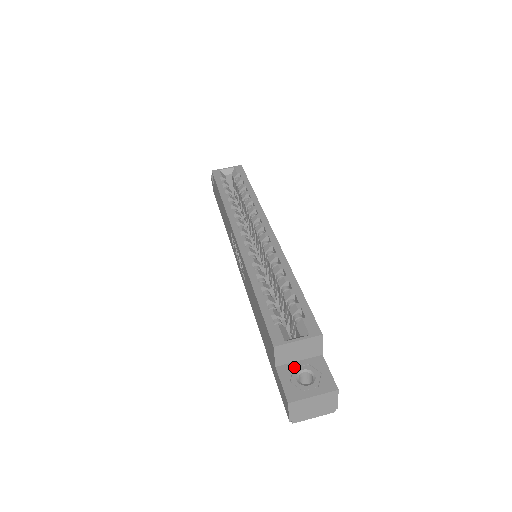
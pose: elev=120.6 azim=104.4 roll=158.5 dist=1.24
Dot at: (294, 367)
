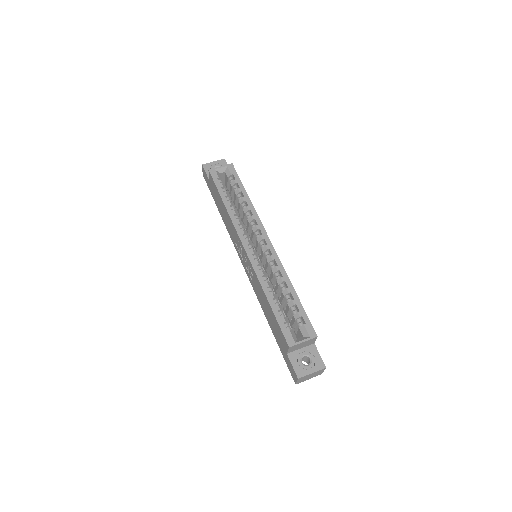
Dot at: (298, 353)
